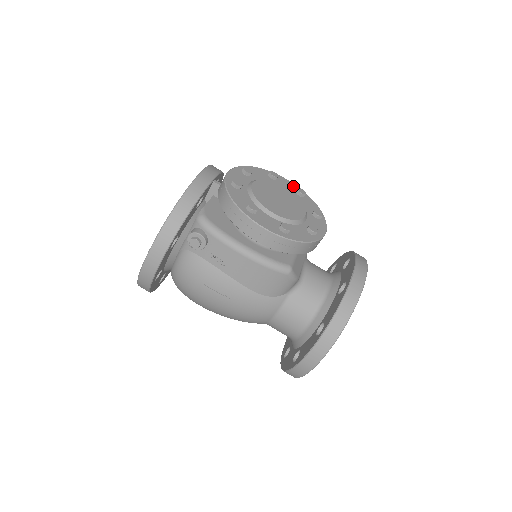
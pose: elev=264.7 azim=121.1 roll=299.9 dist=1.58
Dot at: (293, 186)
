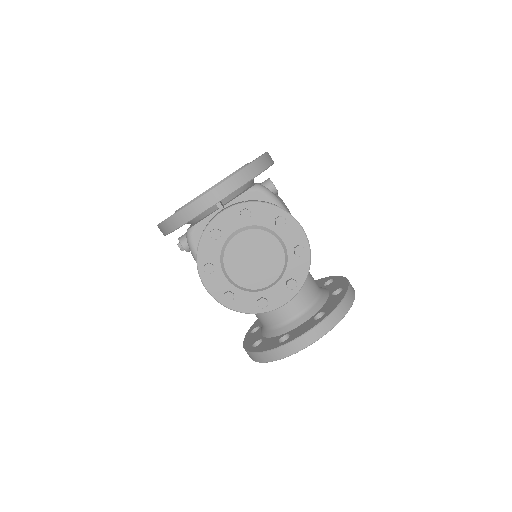
Dot at: (300, 237)
